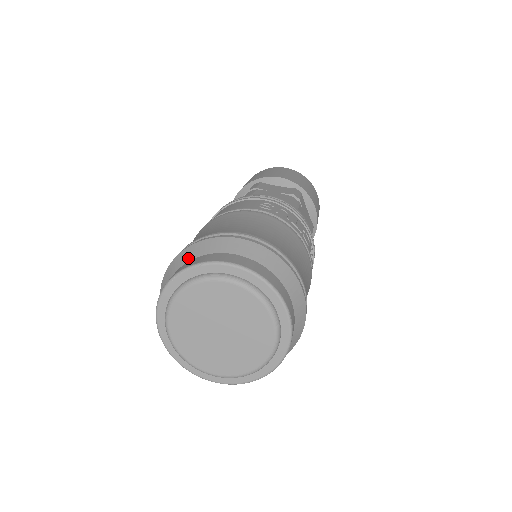
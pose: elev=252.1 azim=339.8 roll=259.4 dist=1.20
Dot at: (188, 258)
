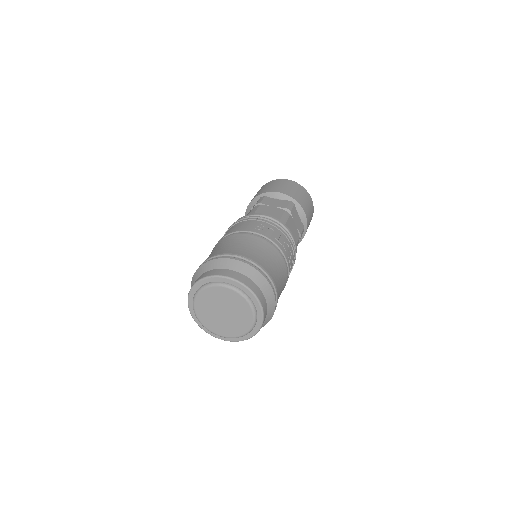
Dot at: (205, 270)
